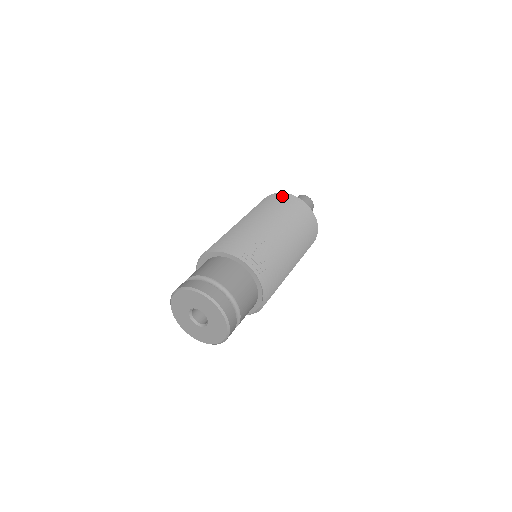
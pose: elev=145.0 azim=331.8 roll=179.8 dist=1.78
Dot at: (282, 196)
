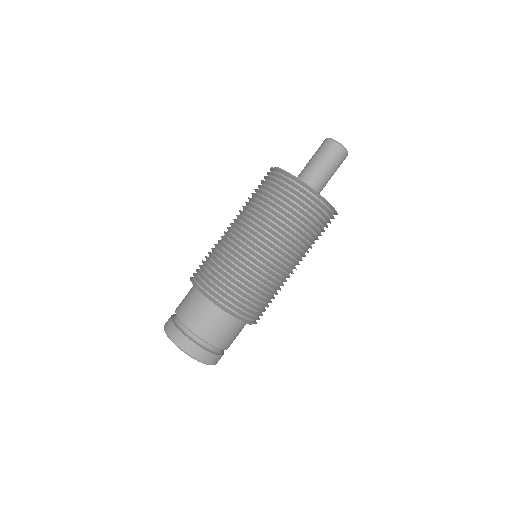
Dot at: (301, 191)
